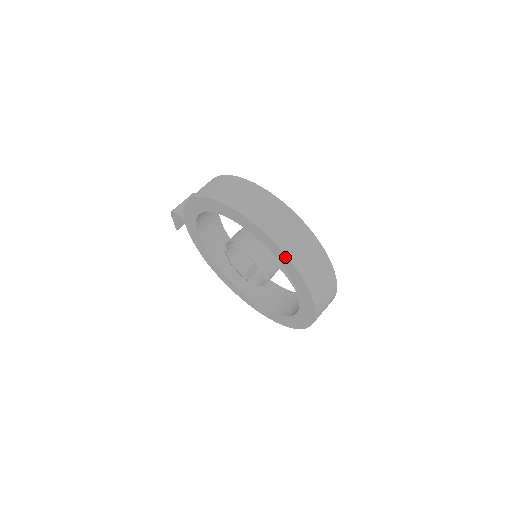
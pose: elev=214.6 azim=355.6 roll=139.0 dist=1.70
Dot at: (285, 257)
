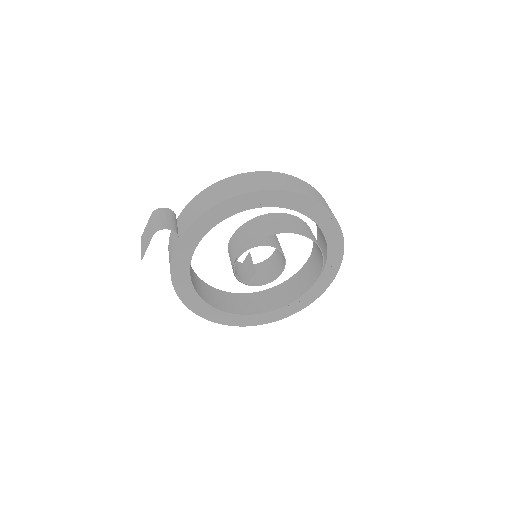
Dot at: (338, 231)
